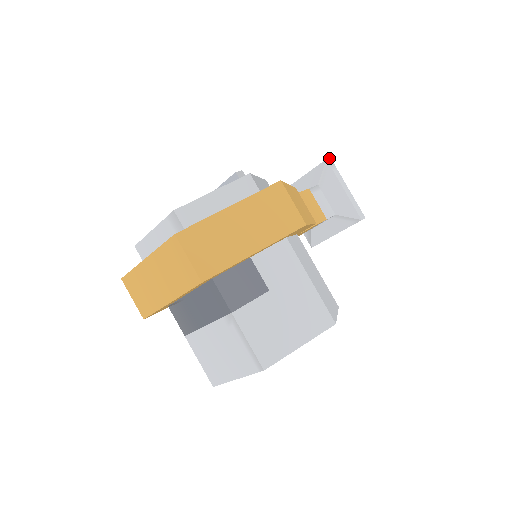
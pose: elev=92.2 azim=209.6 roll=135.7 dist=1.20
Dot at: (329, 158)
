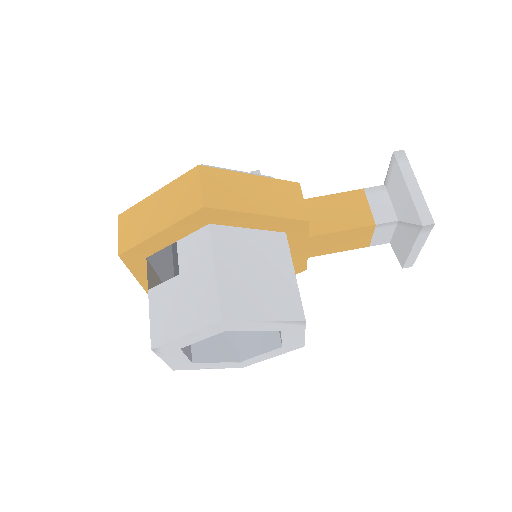
Dot at: (400, 150)
